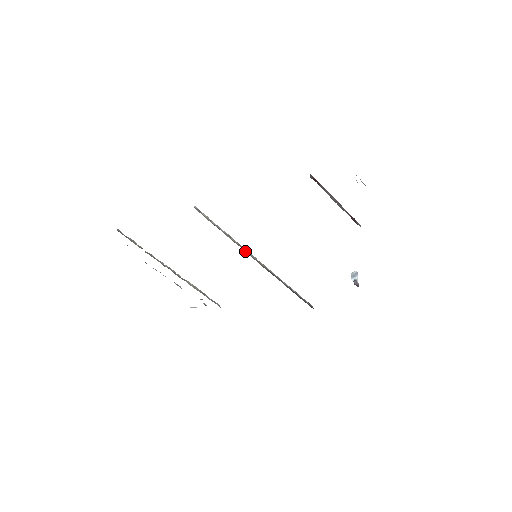
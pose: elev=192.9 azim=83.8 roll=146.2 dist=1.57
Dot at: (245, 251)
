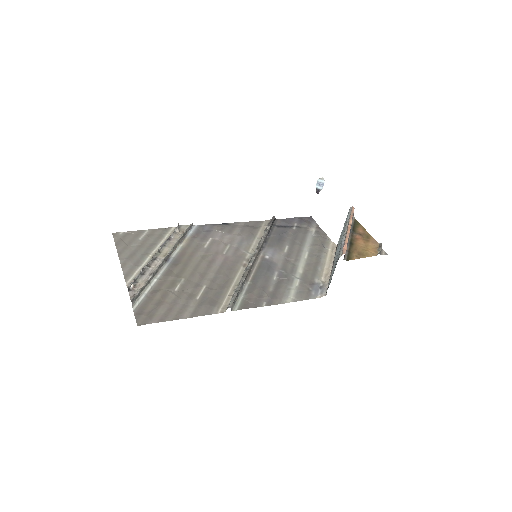
Dot at: (251, 268)
